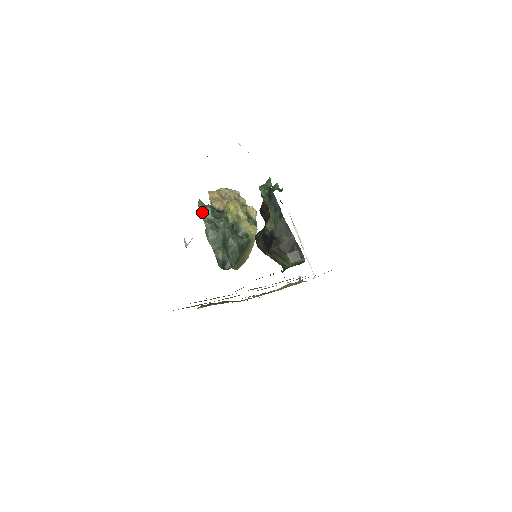
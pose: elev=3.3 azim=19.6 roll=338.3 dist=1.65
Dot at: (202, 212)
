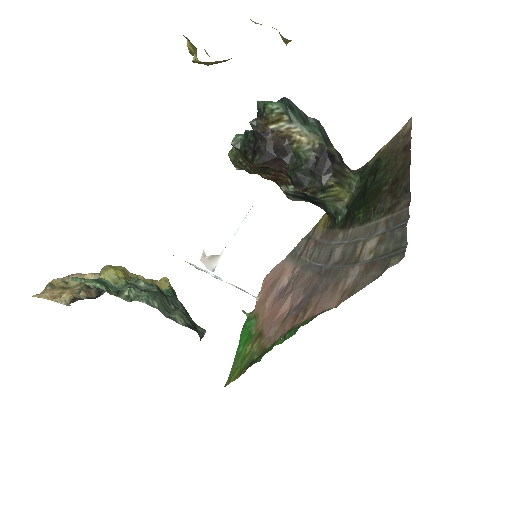
Dot at: (102, 285)
